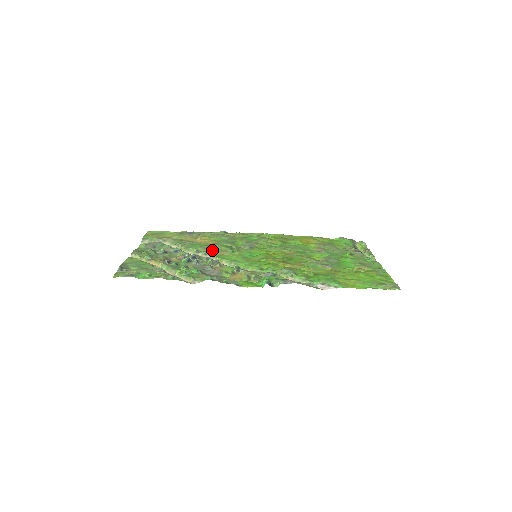
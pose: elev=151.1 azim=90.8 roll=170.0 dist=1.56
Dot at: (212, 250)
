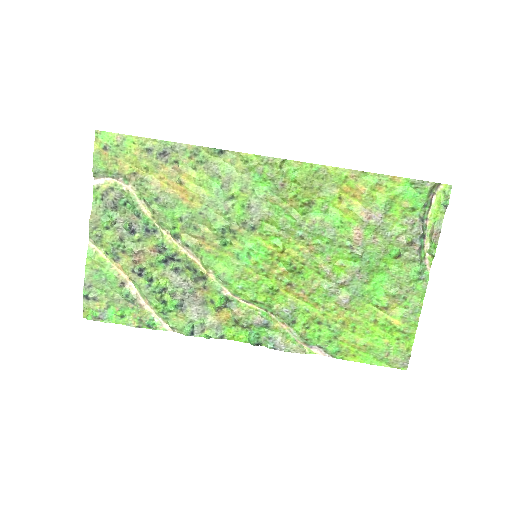
Dot at: (196, 236)
